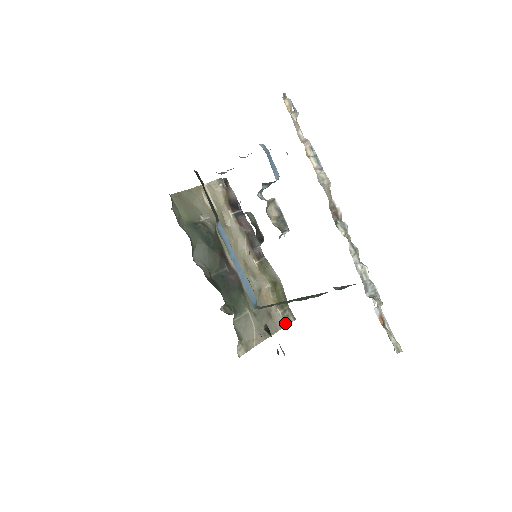
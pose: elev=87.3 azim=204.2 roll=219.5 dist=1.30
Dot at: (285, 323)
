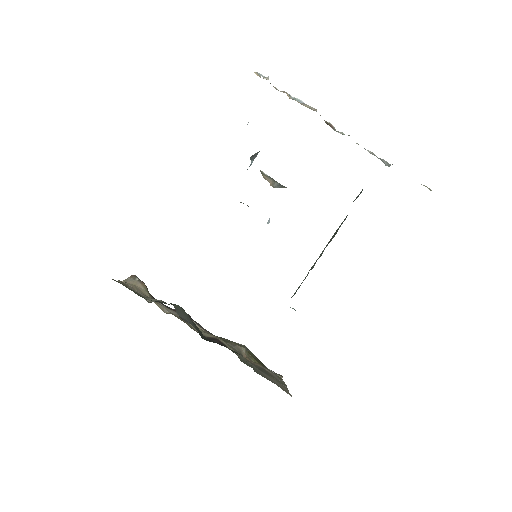
Dot at: (280, 379)
